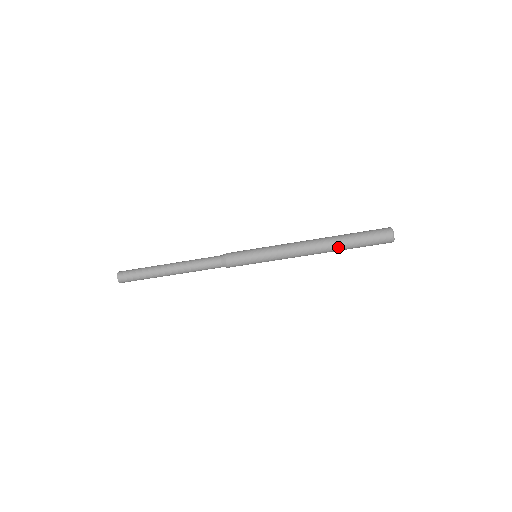
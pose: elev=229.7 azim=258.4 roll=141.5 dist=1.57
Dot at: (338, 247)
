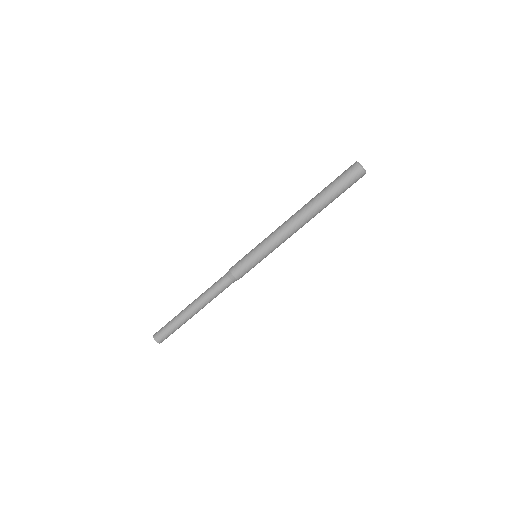
Dot at: (315, 200)
